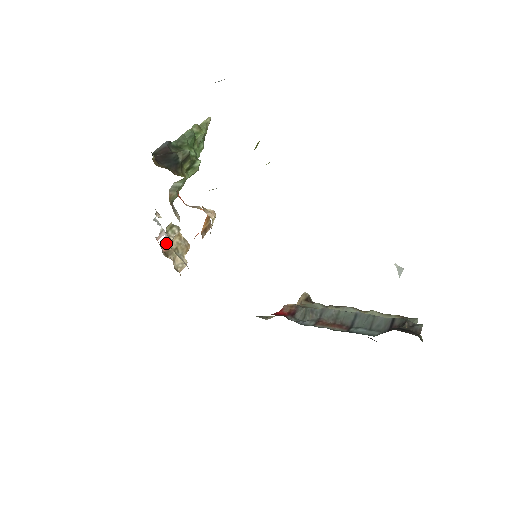
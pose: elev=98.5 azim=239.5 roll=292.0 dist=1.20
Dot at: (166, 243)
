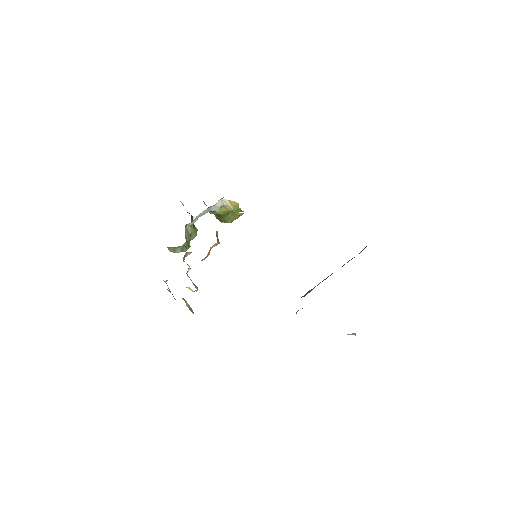
Dot at: occluded
